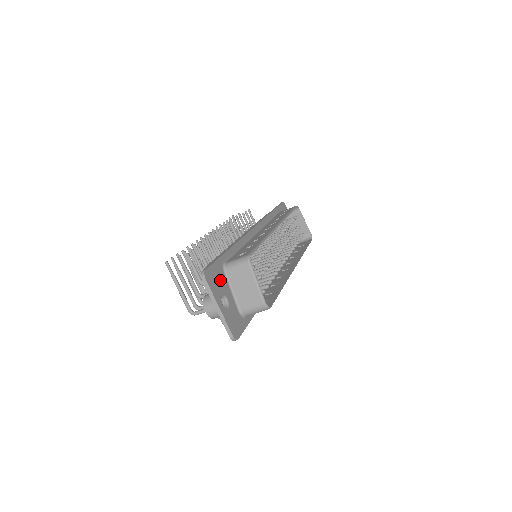
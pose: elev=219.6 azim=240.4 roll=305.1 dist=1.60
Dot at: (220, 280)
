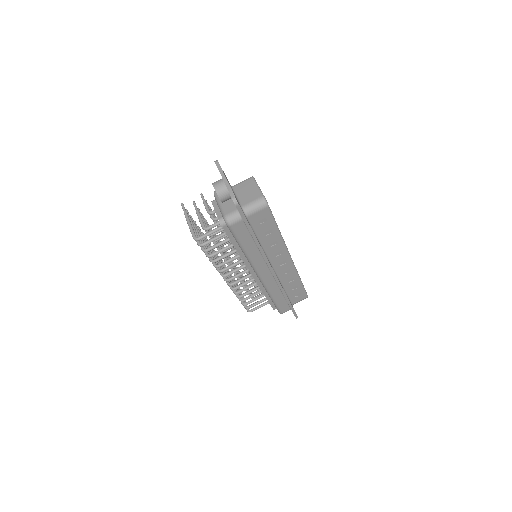
Dot at: occluded
